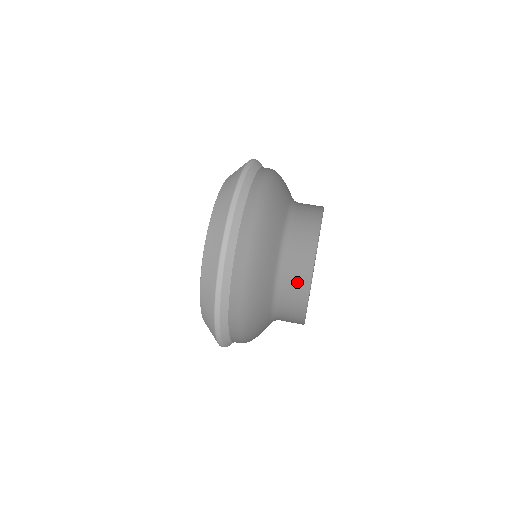
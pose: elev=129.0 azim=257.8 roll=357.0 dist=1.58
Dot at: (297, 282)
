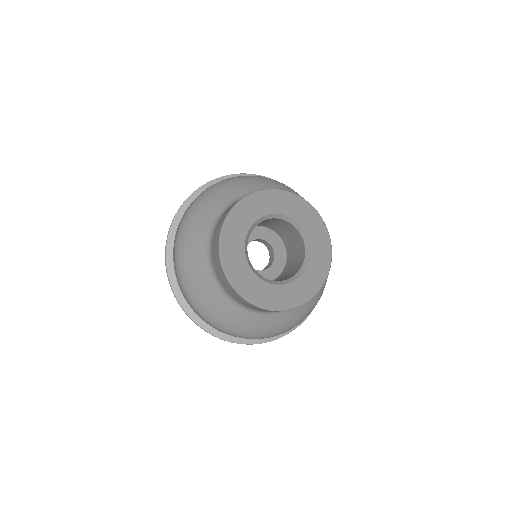
Dot at: (220, 223)
